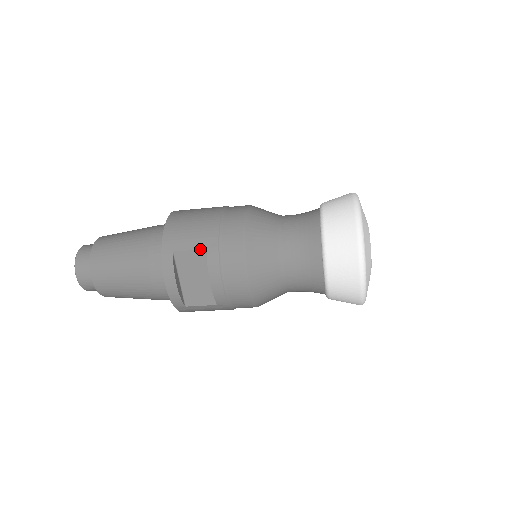
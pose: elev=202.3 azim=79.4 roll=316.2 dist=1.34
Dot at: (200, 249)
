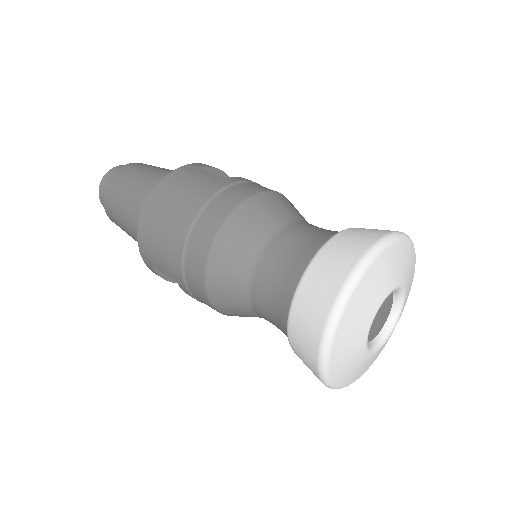
Dot at: occluded
